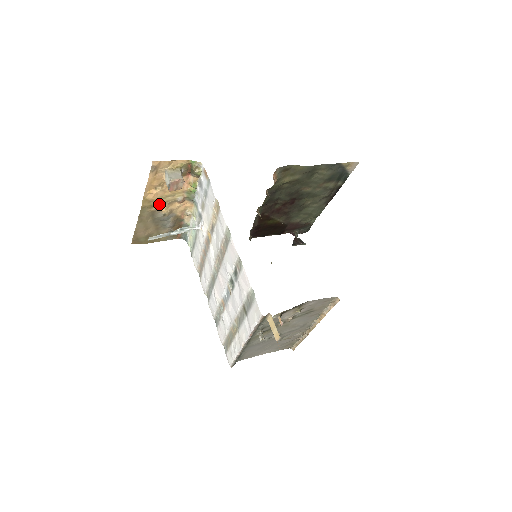
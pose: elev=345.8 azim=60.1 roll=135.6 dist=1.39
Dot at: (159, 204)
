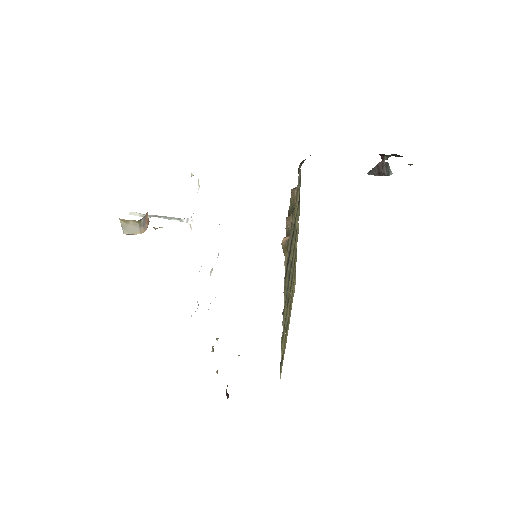
Dot at: occluded
